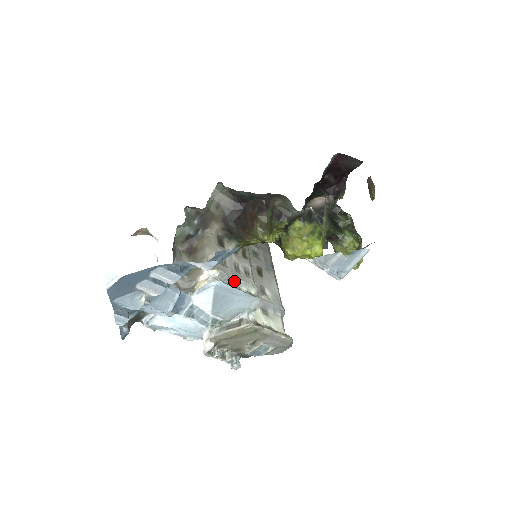
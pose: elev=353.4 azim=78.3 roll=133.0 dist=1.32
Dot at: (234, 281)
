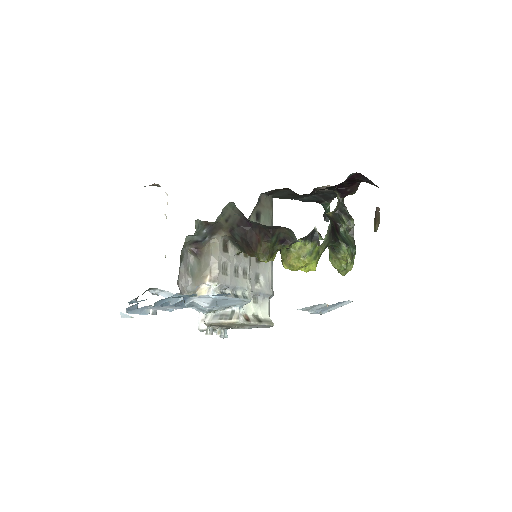
Dot at: (232, 289)
